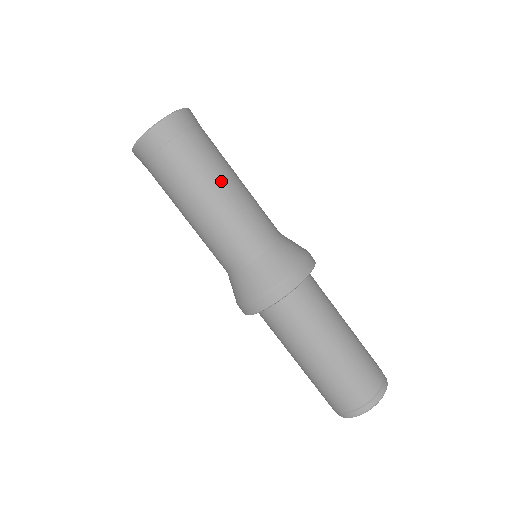
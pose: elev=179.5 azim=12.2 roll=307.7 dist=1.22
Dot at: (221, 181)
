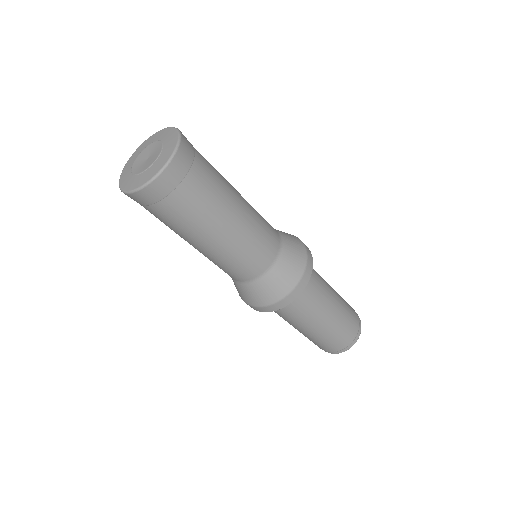
Dot at: (219, 228)
